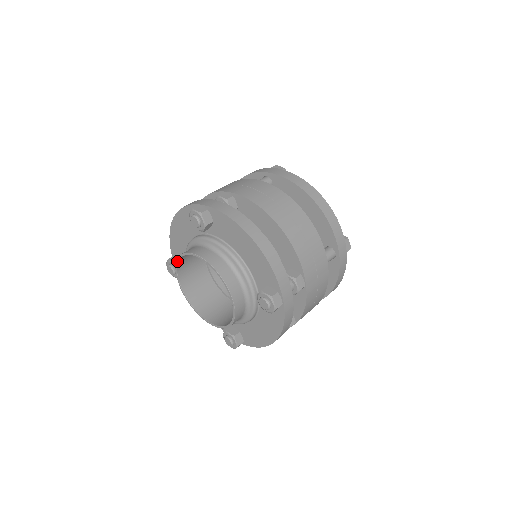
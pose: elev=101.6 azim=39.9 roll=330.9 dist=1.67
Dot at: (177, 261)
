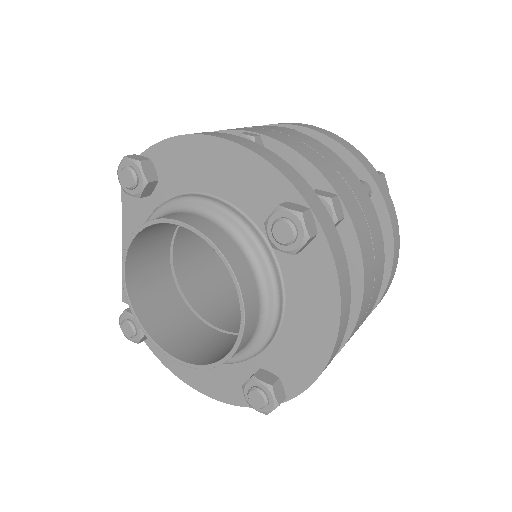
Dot at: (177, 222)
